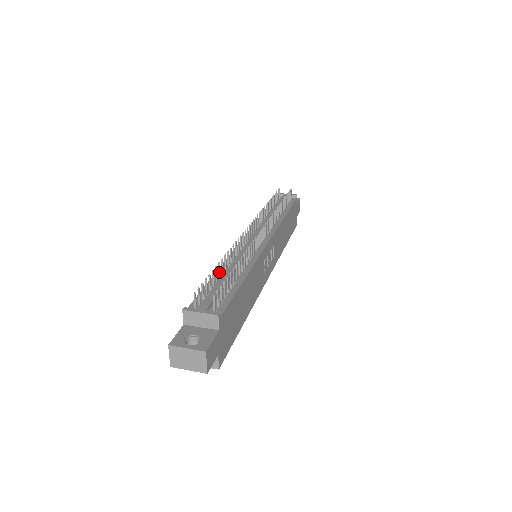
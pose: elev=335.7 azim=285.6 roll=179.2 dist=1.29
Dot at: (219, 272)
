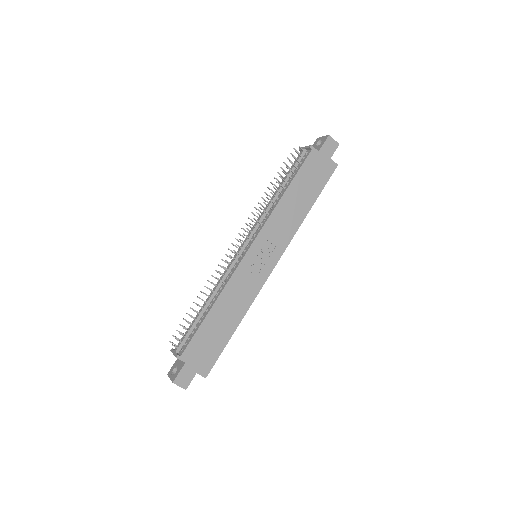
Dot at: occluded
